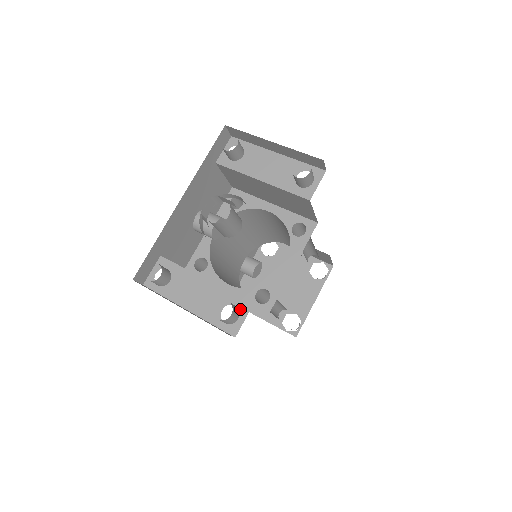
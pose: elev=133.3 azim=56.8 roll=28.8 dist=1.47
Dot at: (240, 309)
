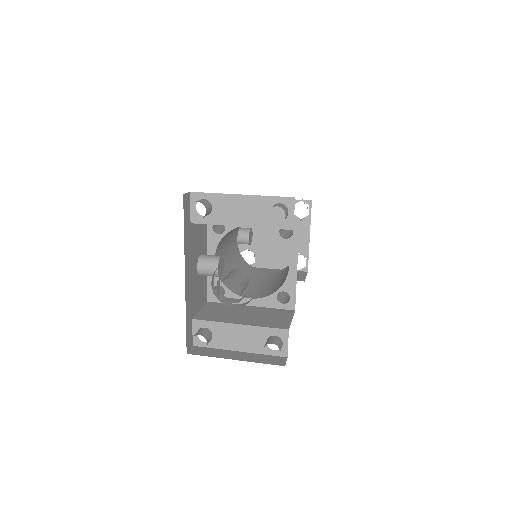
Dot at: (280, 337)
